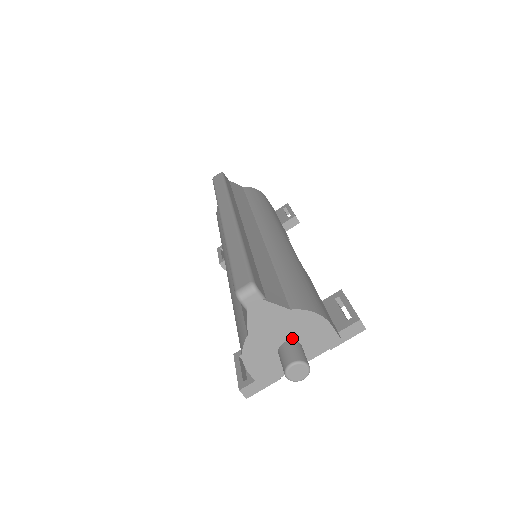
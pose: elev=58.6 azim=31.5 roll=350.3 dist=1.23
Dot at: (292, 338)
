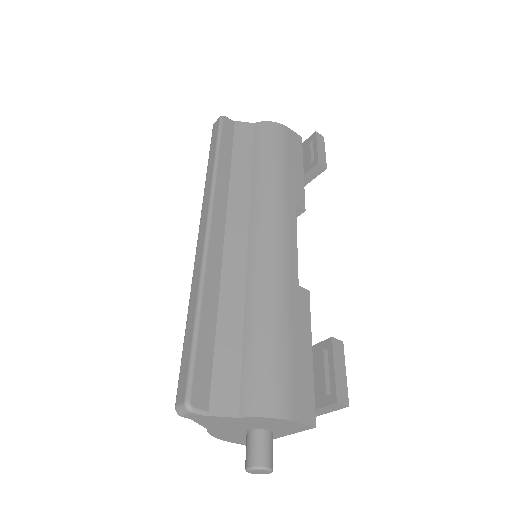
Dot at: (256, 428)
